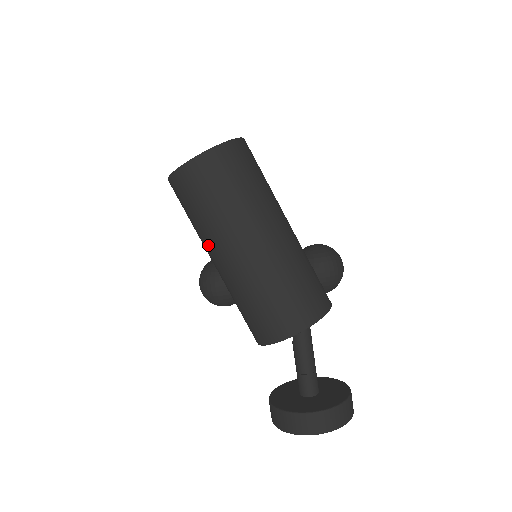
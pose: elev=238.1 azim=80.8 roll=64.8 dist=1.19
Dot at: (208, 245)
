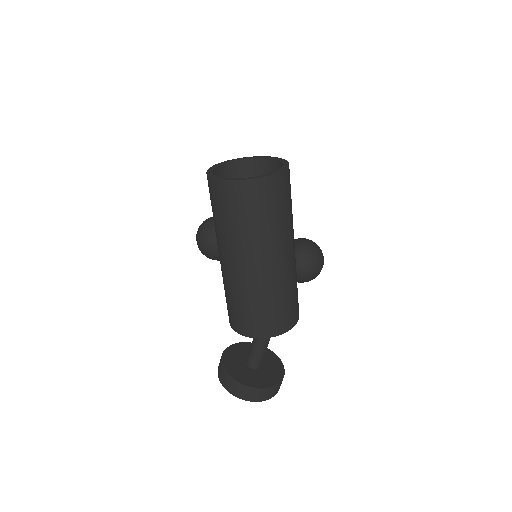
Dot at: (221, 245)
